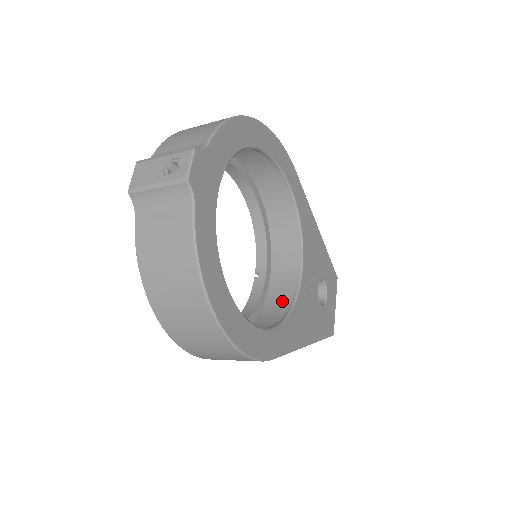
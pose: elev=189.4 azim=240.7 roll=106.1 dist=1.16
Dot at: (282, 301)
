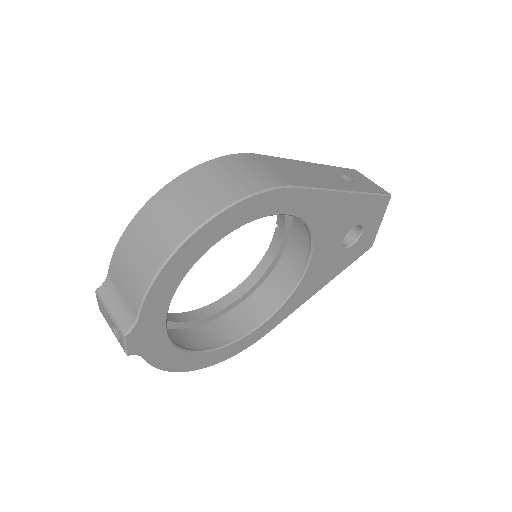
Dot at: (295, 263)
